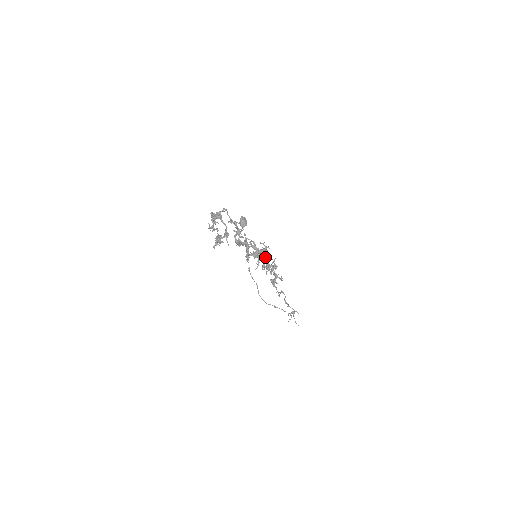
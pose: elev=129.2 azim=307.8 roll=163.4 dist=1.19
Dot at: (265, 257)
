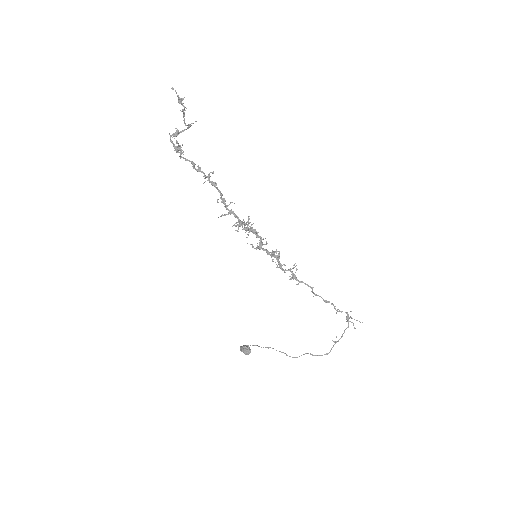
Dot at: (259, 237)
